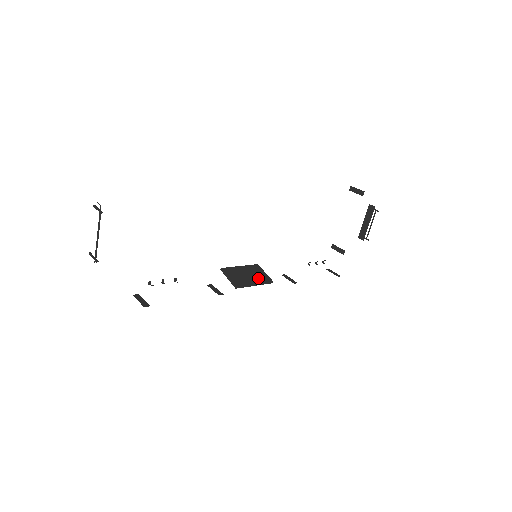
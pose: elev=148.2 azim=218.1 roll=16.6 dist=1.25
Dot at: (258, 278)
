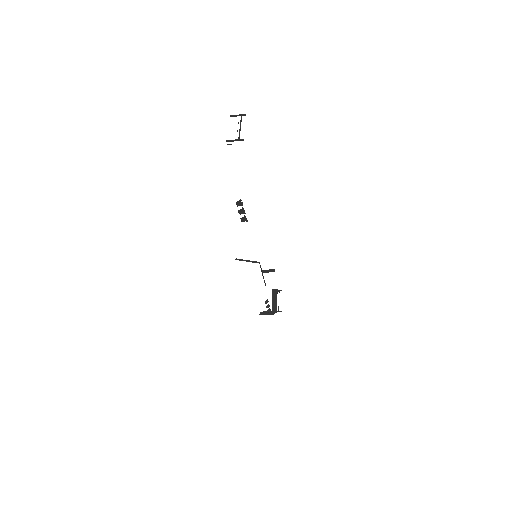
Dot at: occluded
